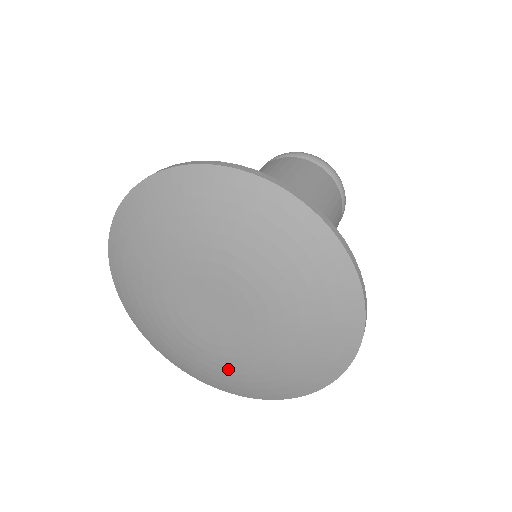
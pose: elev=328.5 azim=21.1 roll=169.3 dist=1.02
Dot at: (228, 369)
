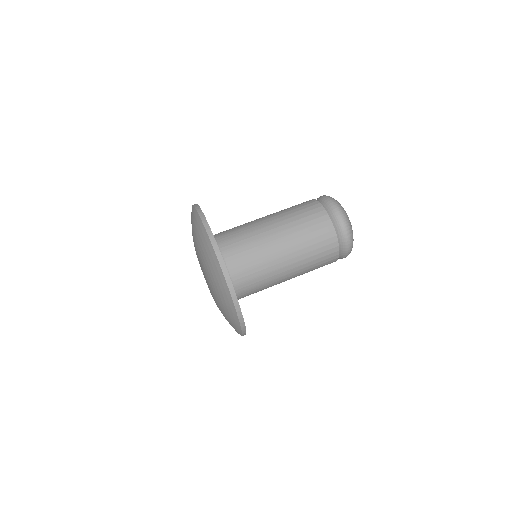
Dot at: occluded
